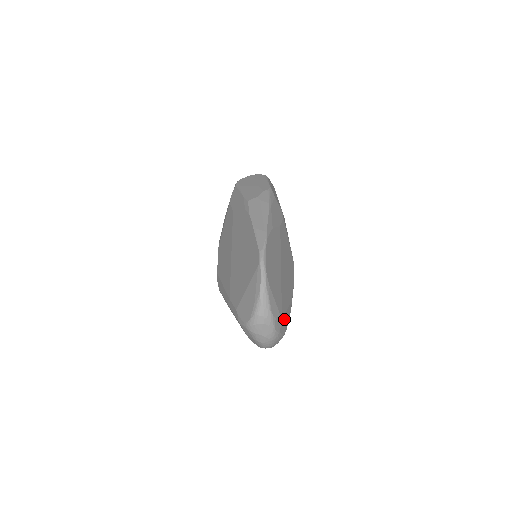
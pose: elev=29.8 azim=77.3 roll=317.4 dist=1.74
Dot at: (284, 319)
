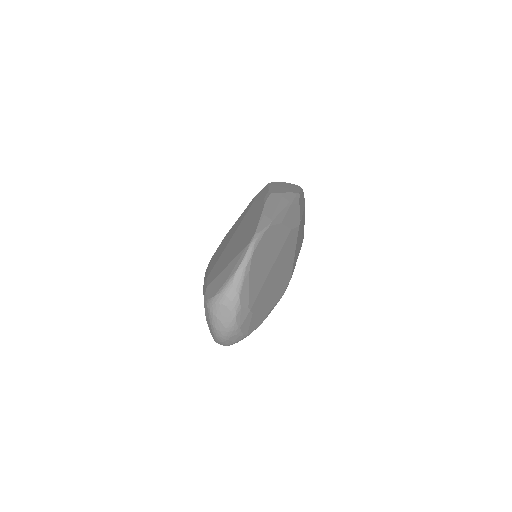
Dot at: (251, 318)
